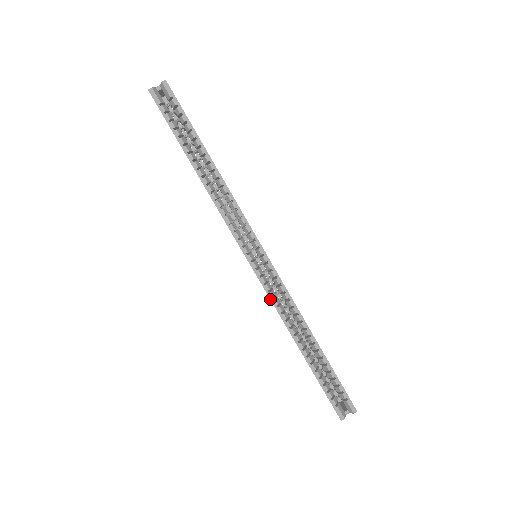
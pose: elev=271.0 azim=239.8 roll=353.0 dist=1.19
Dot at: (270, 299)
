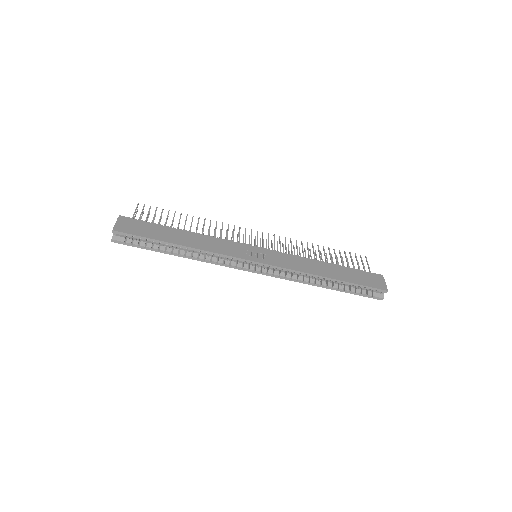
Dot at: occluded
